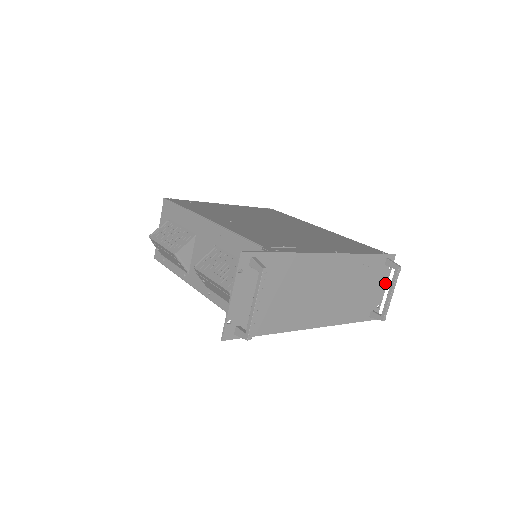
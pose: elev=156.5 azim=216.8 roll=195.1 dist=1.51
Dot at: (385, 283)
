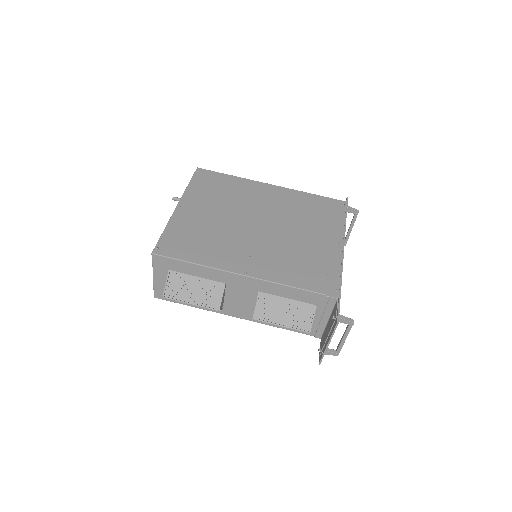
Dot at: occluded
